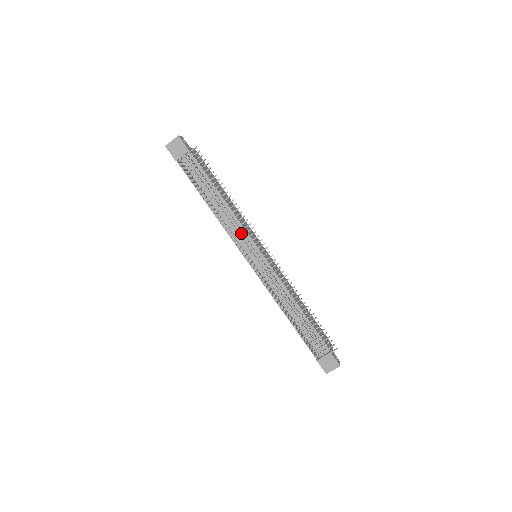
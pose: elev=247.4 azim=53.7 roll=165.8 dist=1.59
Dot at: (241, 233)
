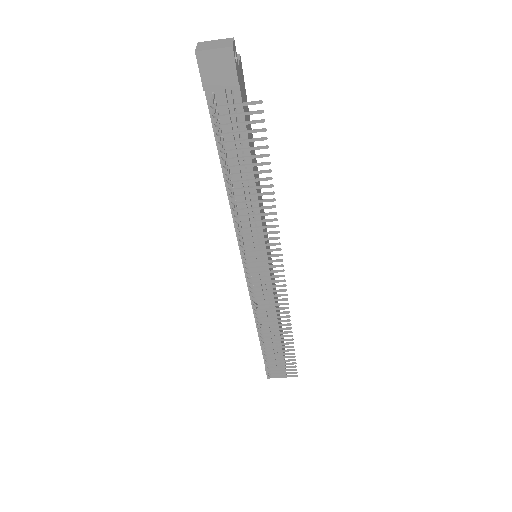
Dot at: occluded
